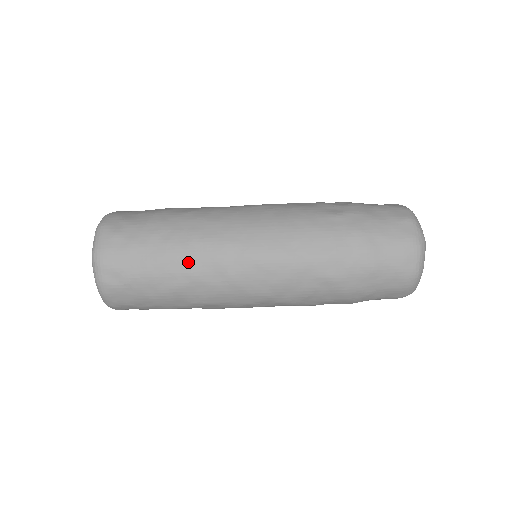
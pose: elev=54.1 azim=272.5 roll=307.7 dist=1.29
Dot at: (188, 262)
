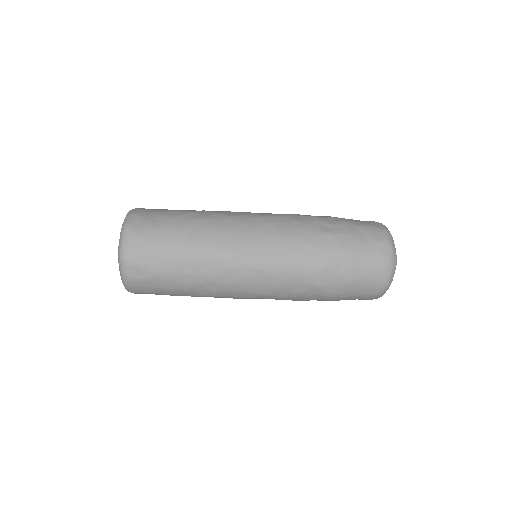
Dot at: (202, 266)
